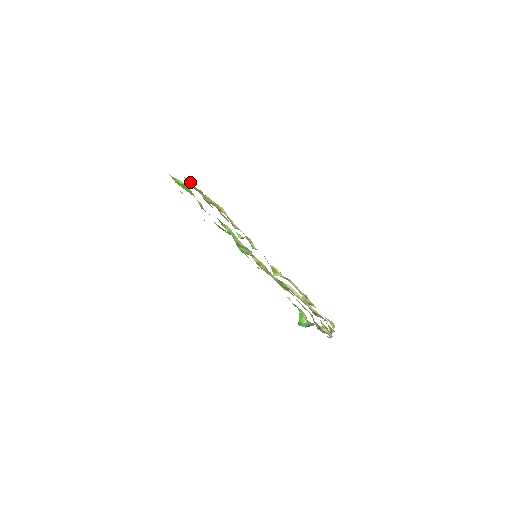
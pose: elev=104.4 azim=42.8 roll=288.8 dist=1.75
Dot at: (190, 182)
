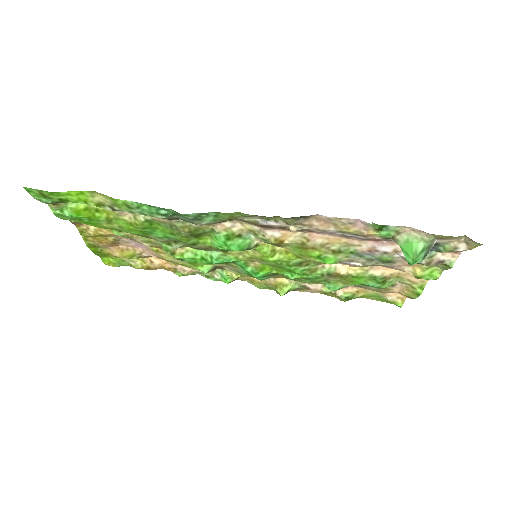
Dot at: (89, 227)
